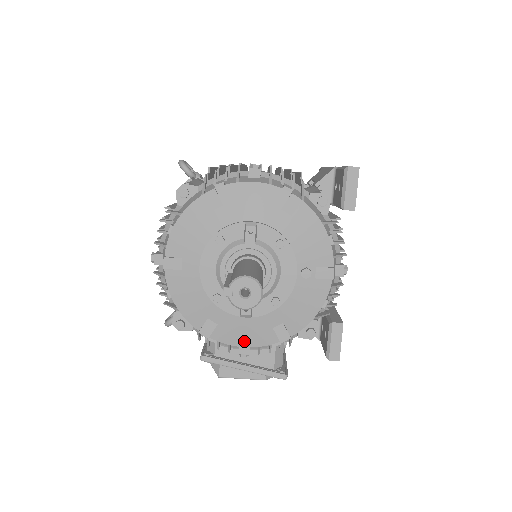
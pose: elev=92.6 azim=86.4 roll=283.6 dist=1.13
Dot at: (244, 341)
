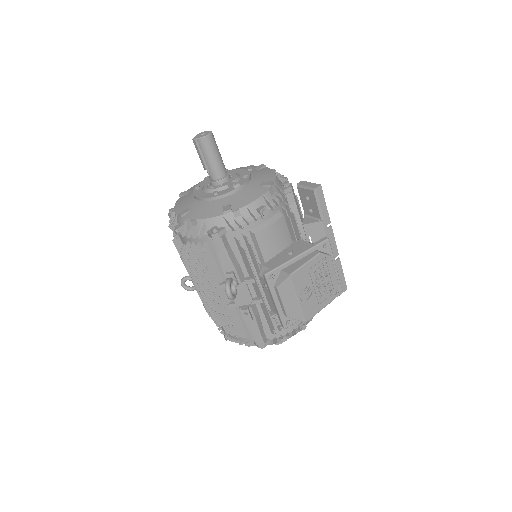
Dot at: (252, 198)
